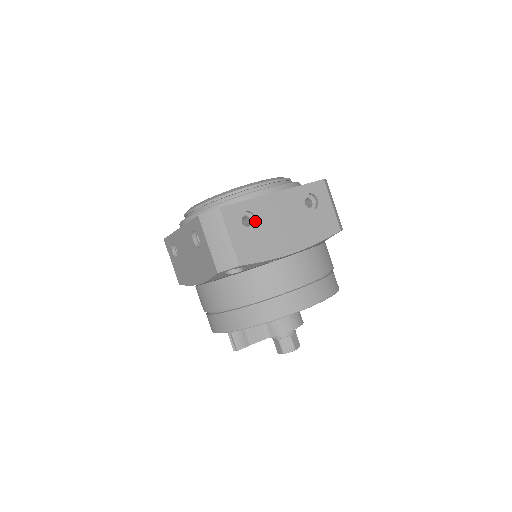
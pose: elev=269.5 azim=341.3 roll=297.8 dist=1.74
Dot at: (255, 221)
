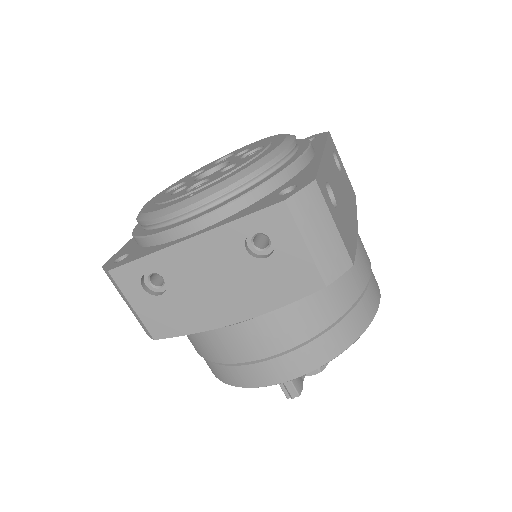
Dot at: (329, 196)
